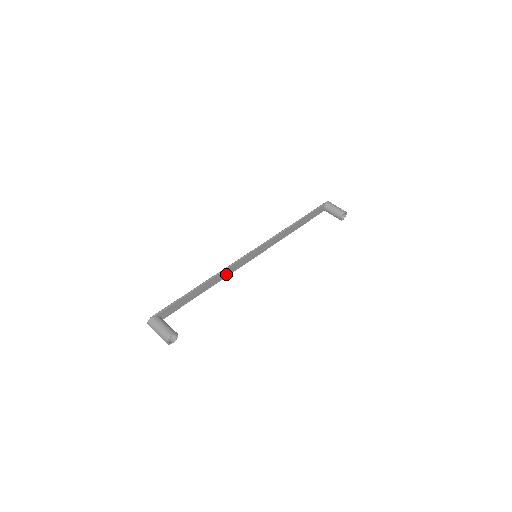
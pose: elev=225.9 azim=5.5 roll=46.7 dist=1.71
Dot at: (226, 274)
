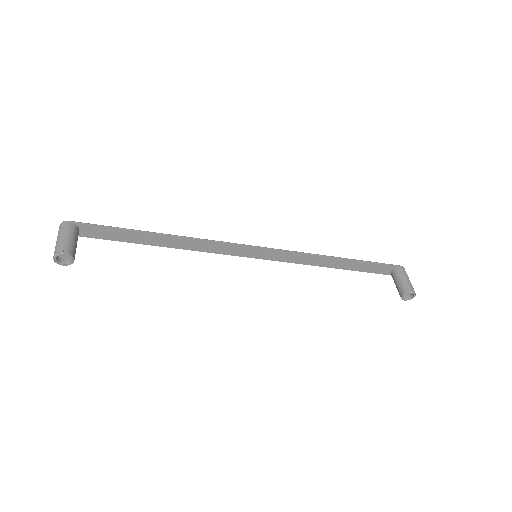
Dot at: (202, 248)
